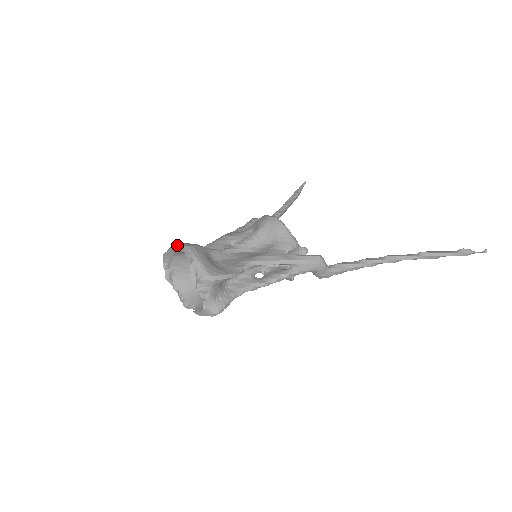
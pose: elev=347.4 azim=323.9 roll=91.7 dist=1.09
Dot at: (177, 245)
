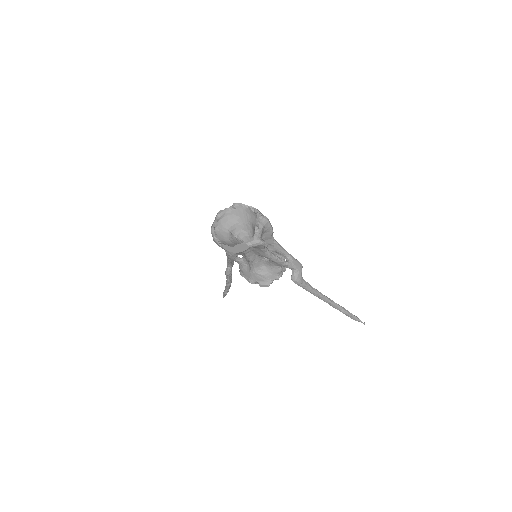
Dot at: (238, 204)
